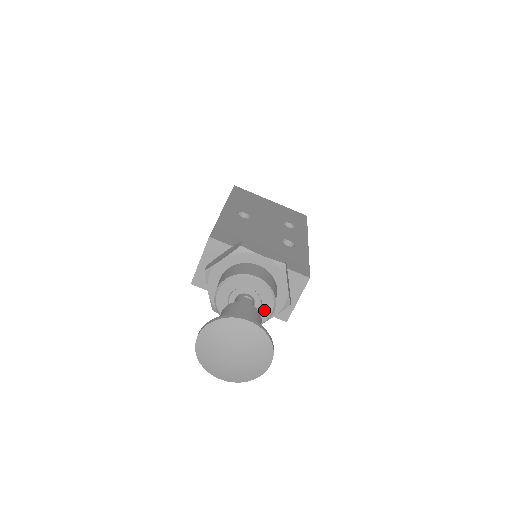
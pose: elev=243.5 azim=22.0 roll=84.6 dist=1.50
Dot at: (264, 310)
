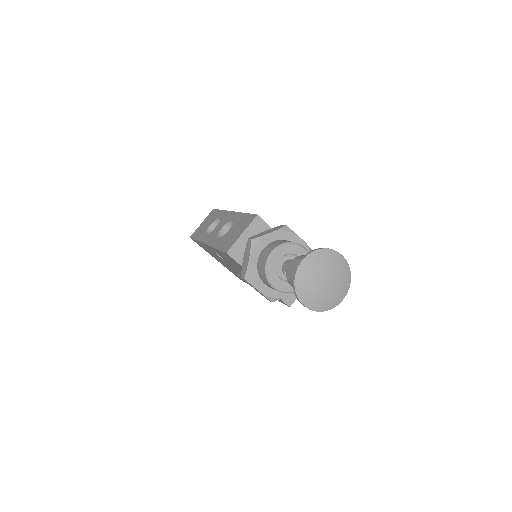
Dot at: occluded
